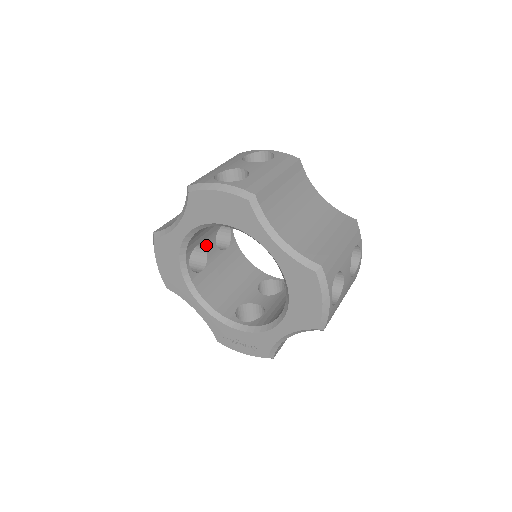
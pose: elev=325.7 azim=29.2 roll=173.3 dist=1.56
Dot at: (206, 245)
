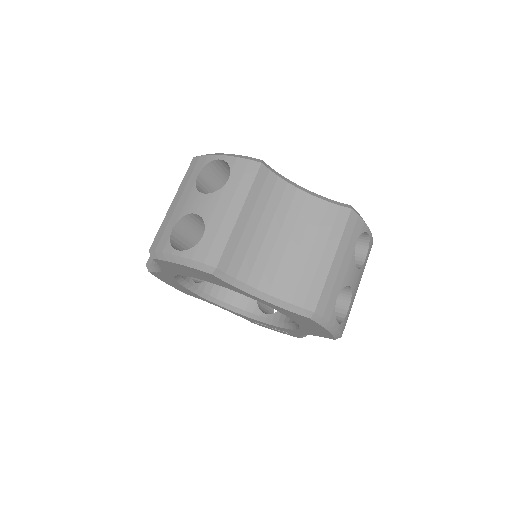
Dot at: occluded
